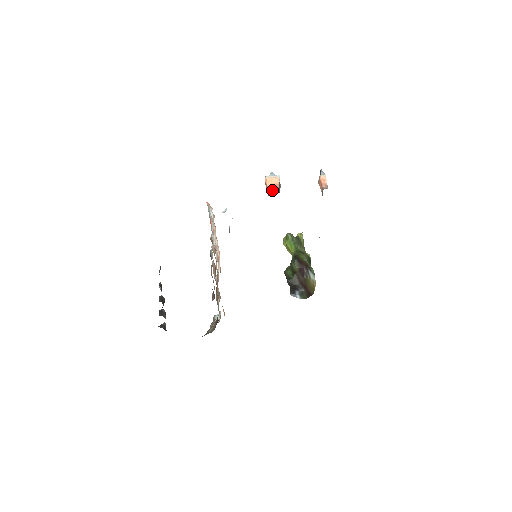
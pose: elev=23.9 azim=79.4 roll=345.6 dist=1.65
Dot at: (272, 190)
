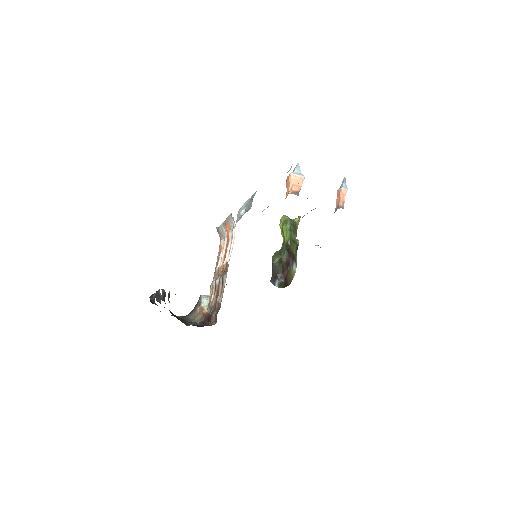
Dot at: (293, 193)
